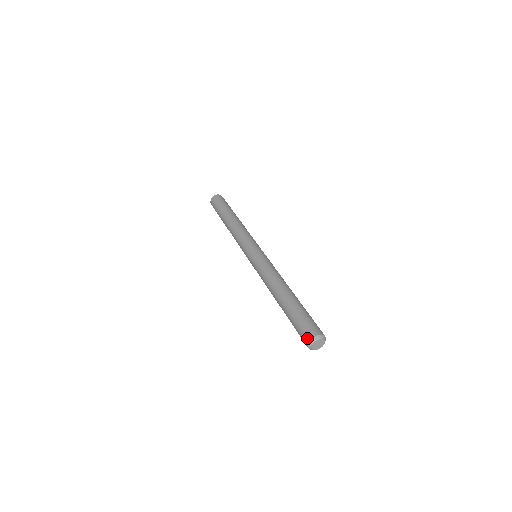
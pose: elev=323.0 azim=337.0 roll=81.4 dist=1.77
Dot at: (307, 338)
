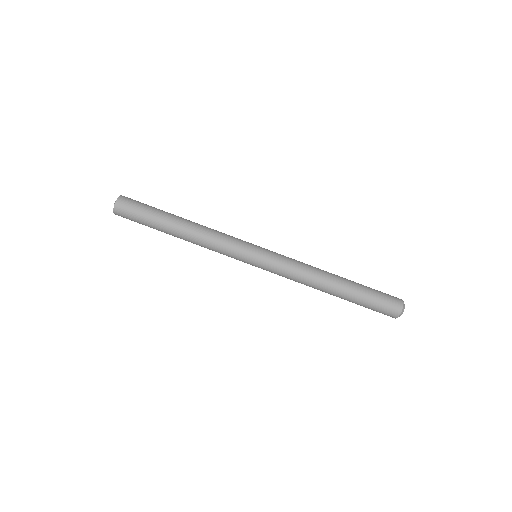
Dot at: (392, 317)
